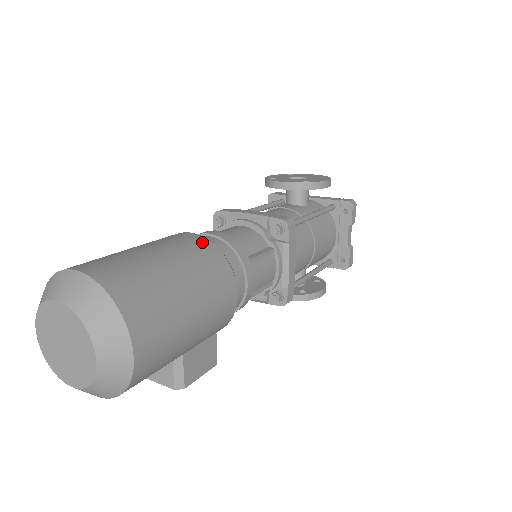
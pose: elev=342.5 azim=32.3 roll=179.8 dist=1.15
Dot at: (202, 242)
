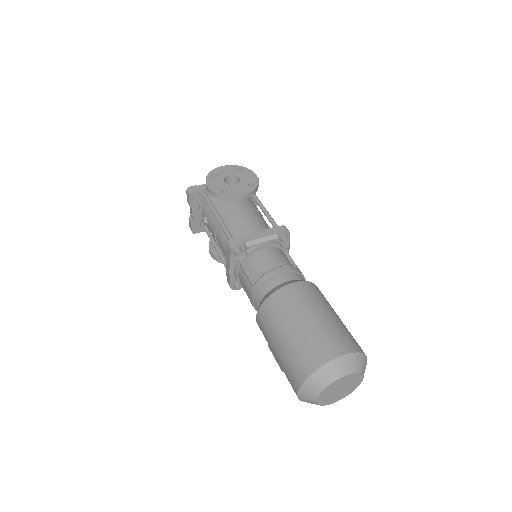
Dot at: (307, 286)
